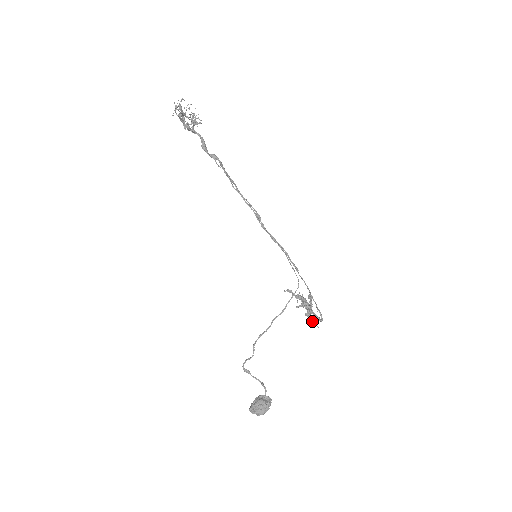
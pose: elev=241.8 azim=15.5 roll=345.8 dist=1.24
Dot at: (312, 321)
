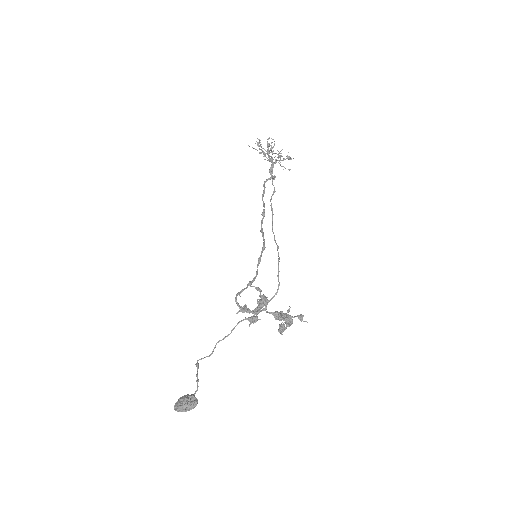
Dot at: (239, 310)
